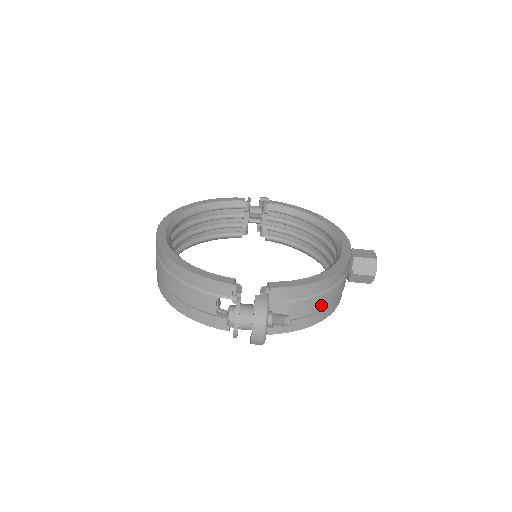
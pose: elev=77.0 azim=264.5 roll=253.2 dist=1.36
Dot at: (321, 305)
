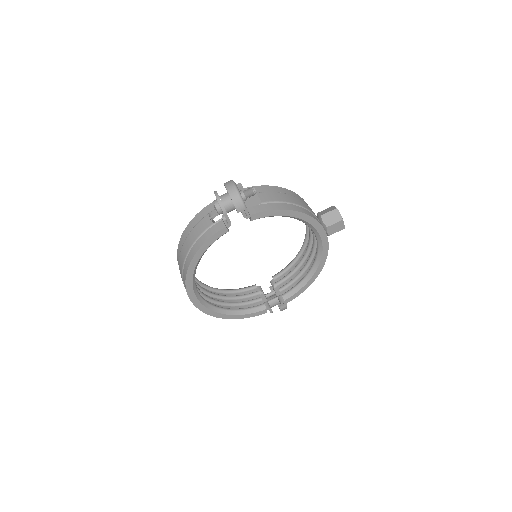
Dot at: (287, 199)
